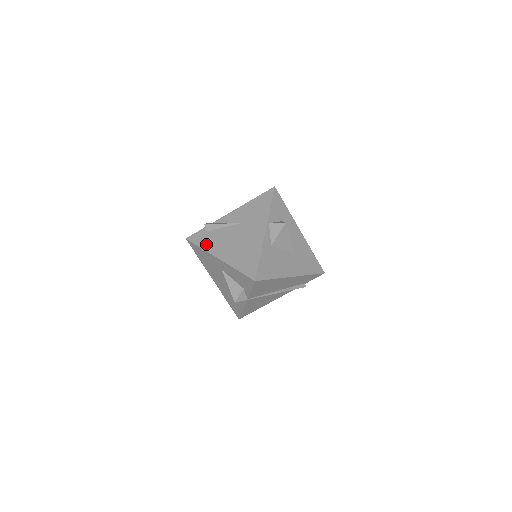
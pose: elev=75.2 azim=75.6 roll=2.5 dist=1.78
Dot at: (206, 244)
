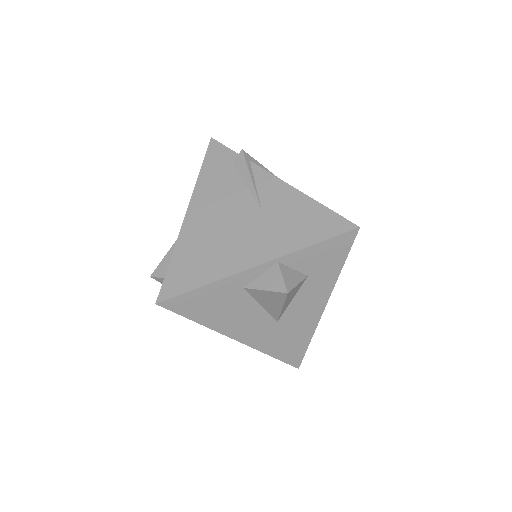
Dot at: (208, 177)
